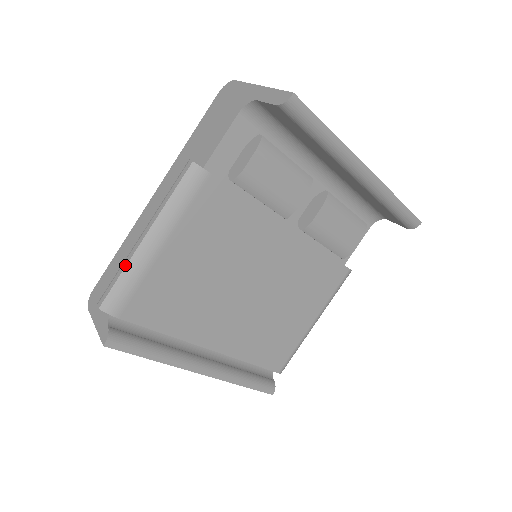
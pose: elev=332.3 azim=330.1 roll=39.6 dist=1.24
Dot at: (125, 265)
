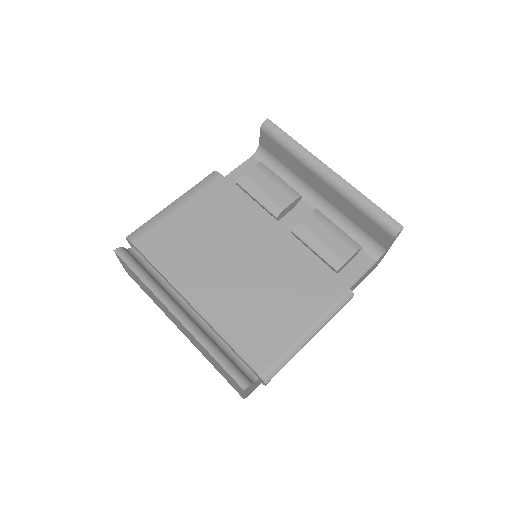
Dot at: (153, 217)
